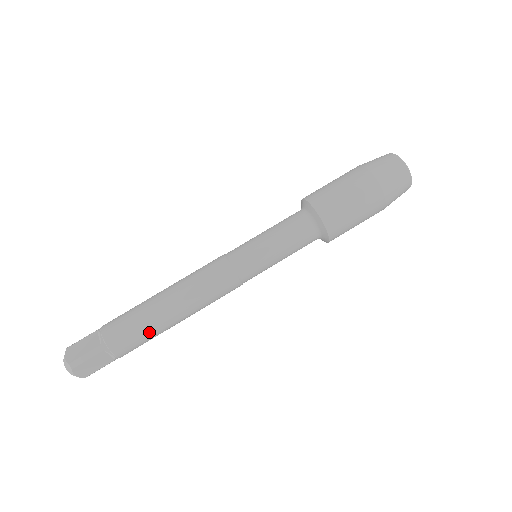
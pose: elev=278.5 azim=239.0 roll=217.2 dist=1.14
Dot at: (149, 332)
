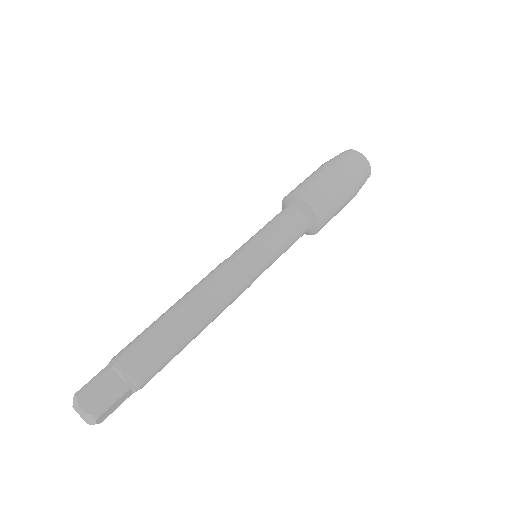
Dot at: (157, 335)
